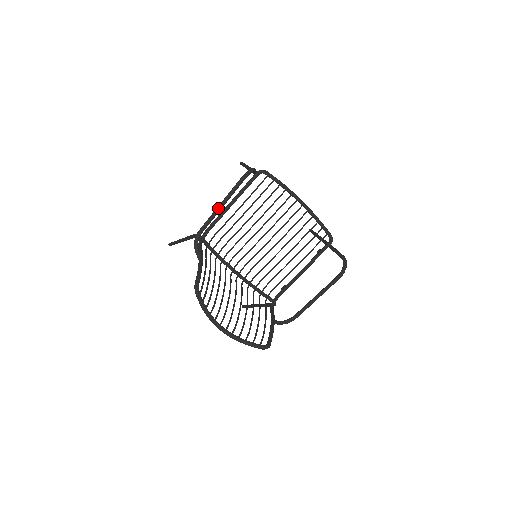
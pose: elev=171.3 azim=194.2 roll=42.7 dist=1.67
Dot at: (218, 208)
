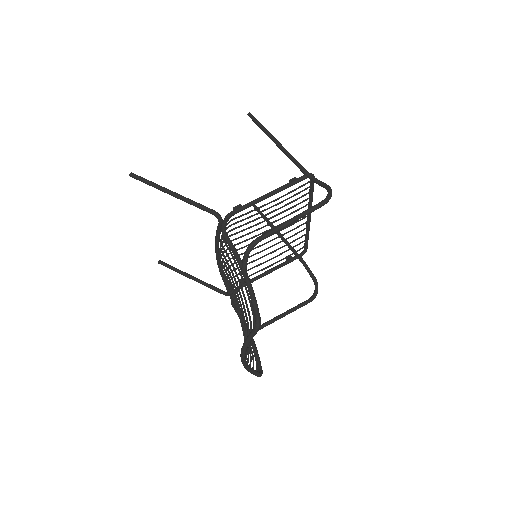
Dot at: (291, 222)
